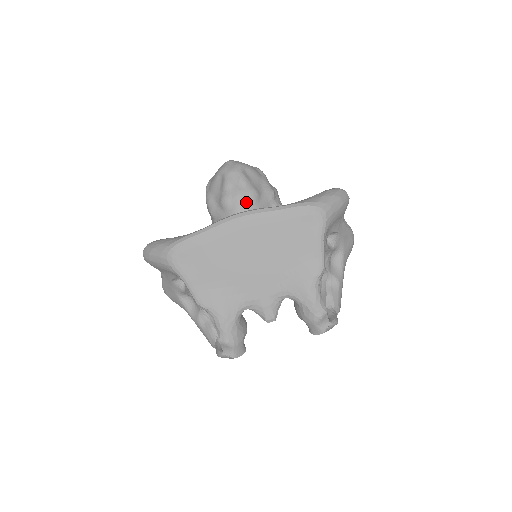
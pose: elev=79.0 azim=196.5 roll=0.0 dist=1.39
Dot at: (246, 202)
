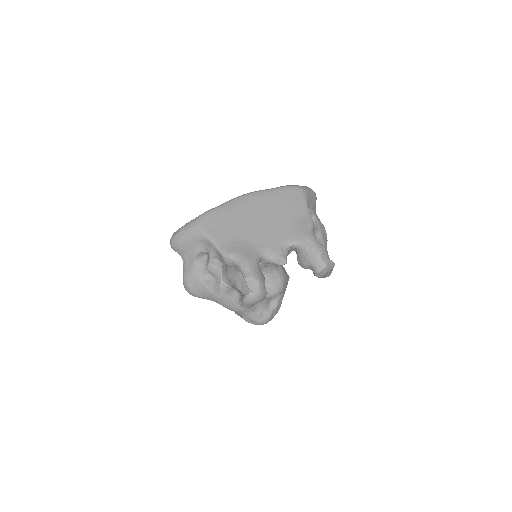
Dot at: occluded
